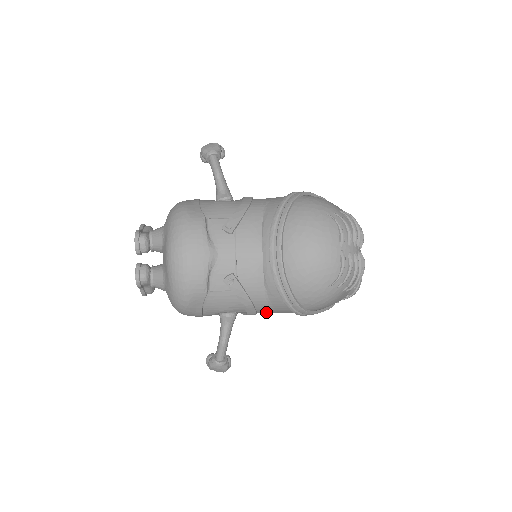
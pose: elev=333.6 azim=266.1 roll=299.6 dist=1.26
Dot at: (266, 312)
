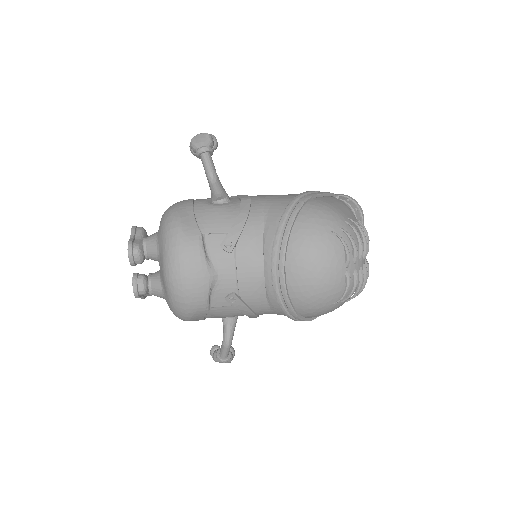
Dot at: occluded
